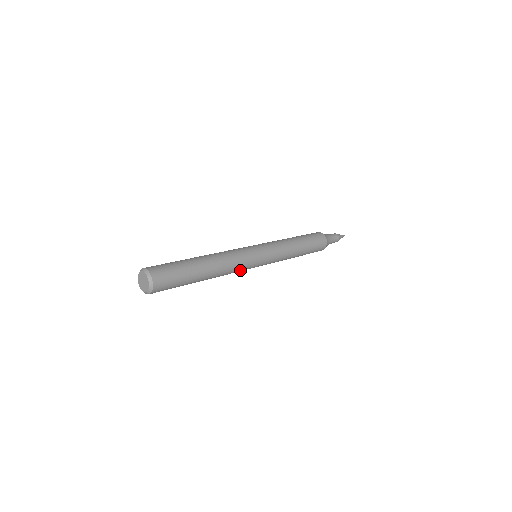
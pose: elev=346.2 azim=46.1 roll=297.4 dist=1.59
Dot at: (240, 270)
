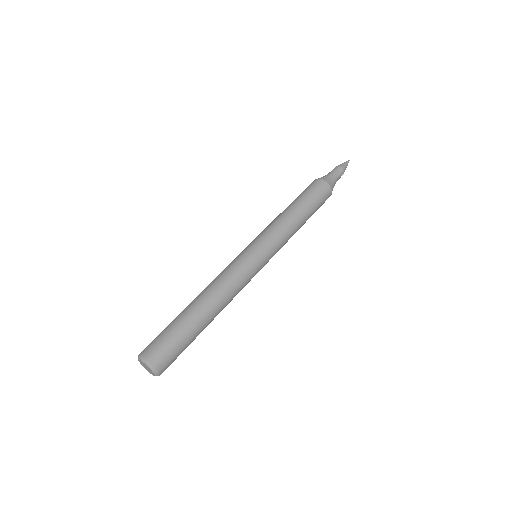
Dot at: occluded
